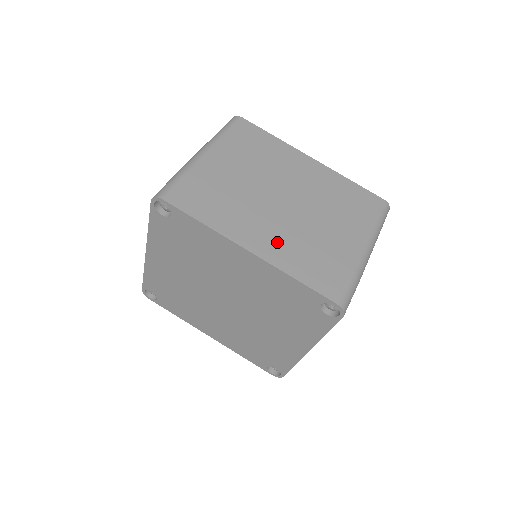
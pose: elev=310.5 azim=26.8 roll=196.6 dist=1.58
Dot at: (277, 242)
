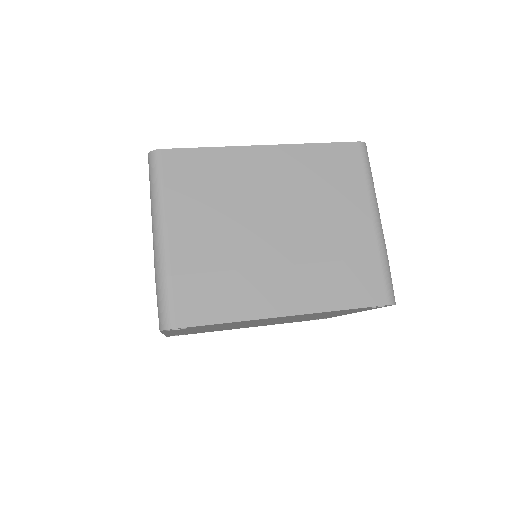
Dot at: (302, 284)
